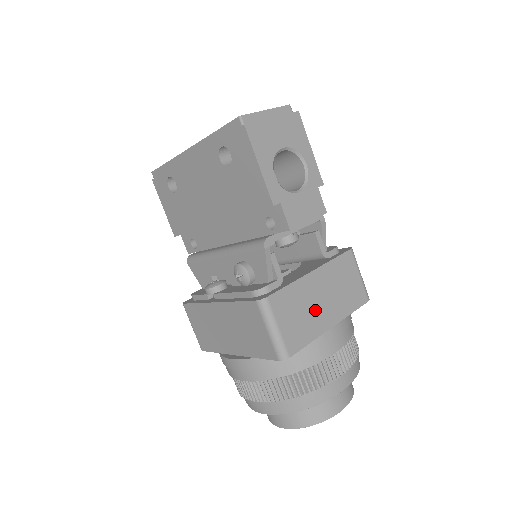
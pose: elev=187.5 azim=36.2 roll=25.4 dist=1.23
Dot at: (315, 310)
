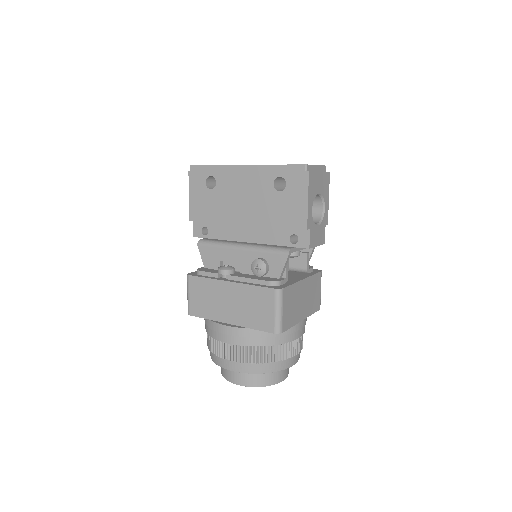
Dot at: (299, 306)
